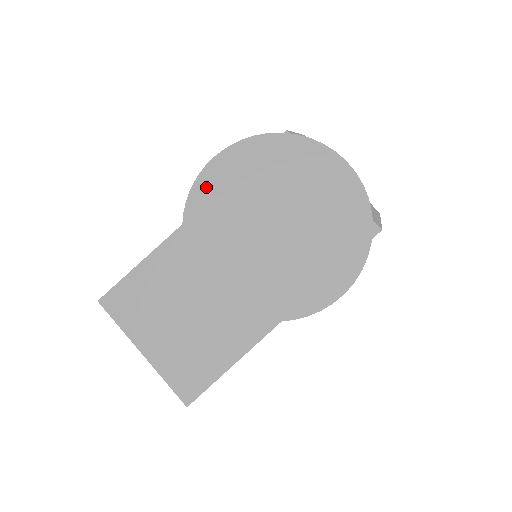
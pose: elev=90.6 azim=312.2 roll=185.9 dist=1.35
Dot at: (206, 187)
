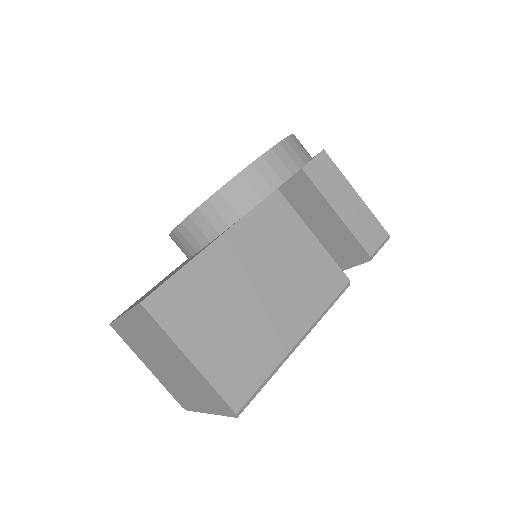
Dot at: occluded
